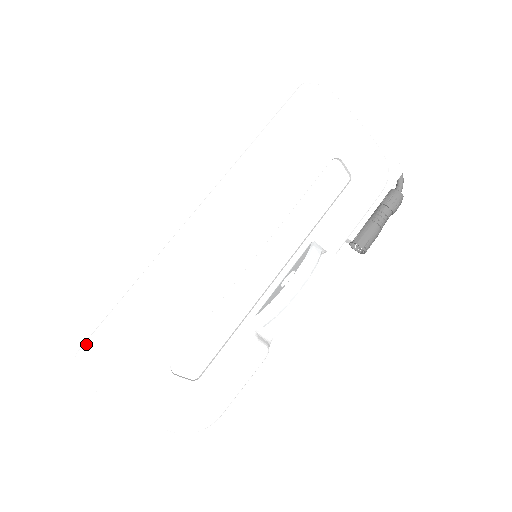
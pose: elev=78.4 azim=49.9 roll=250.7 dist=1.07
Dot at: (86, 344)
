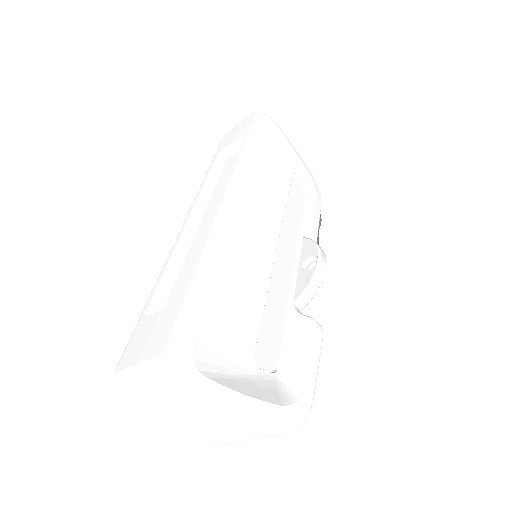
Dot at: (175, 339)
